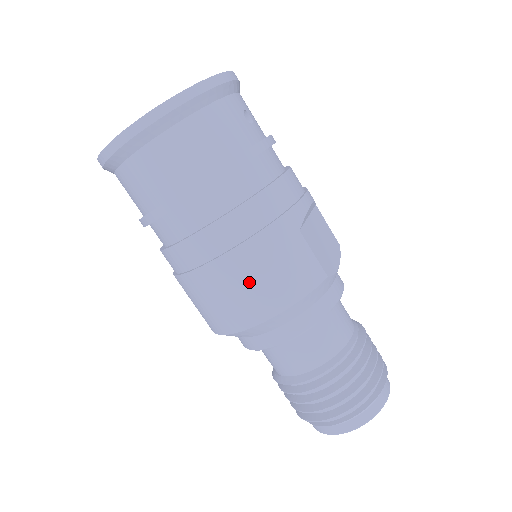
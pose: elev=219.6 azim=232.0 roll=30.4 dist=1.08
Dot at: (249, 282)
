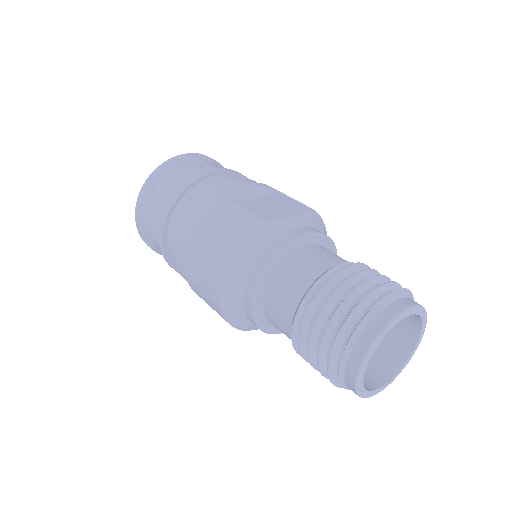
Dot at: (203, 253)
